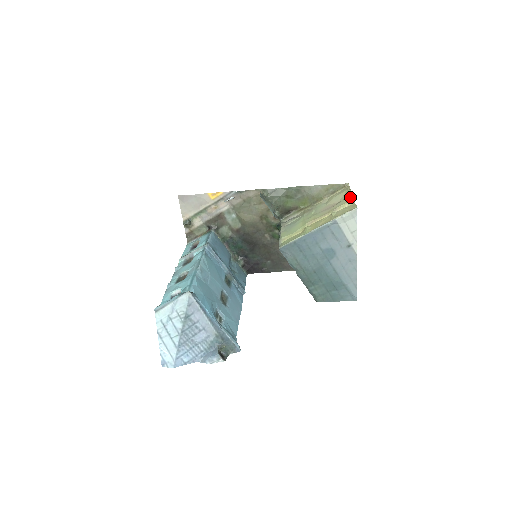
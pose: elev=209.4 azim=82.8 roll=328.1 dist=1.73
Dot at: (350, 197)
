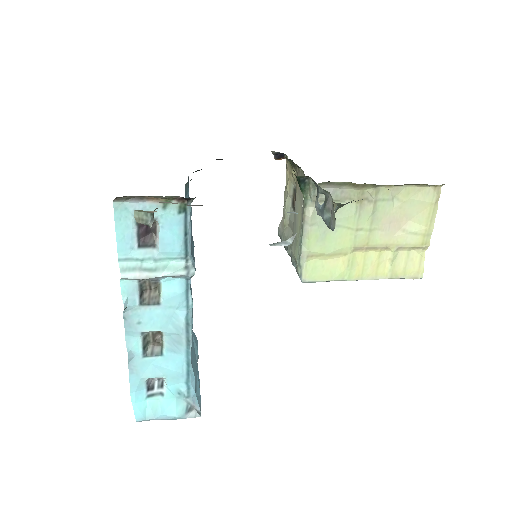
Dot at: (428, 236)
